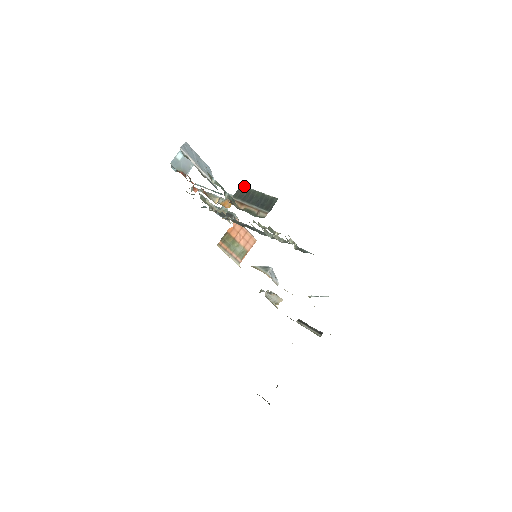
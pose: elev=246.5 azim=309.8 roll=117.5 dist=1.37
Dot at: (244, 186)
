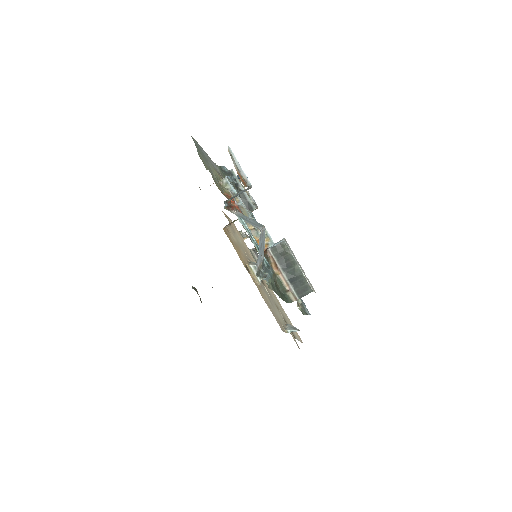
Dot at: (287, 245)
